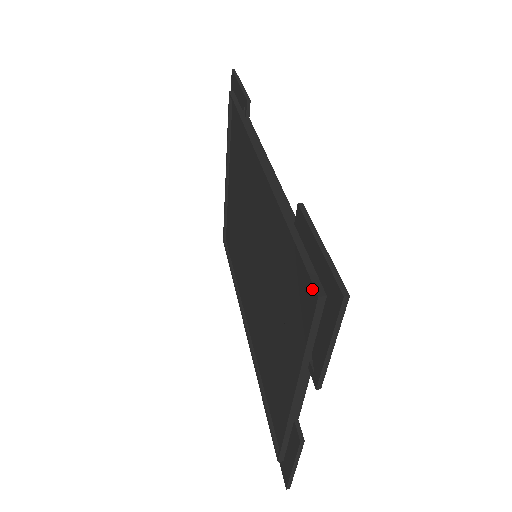
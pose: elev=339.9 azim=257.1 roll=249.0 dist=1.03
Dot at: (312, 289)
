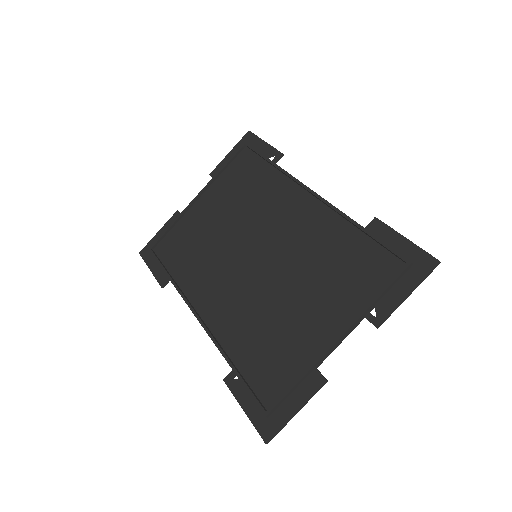
Dot at: (402, 259)
